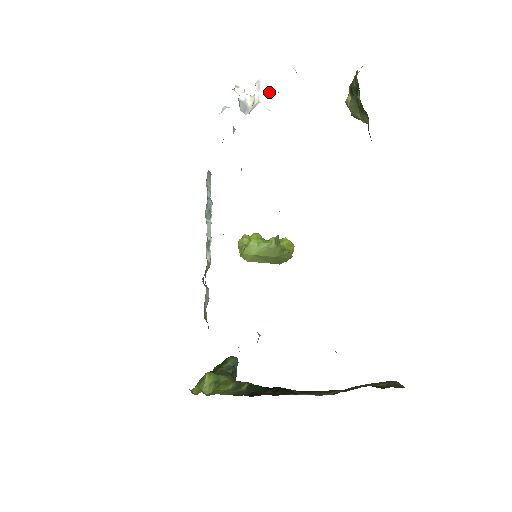
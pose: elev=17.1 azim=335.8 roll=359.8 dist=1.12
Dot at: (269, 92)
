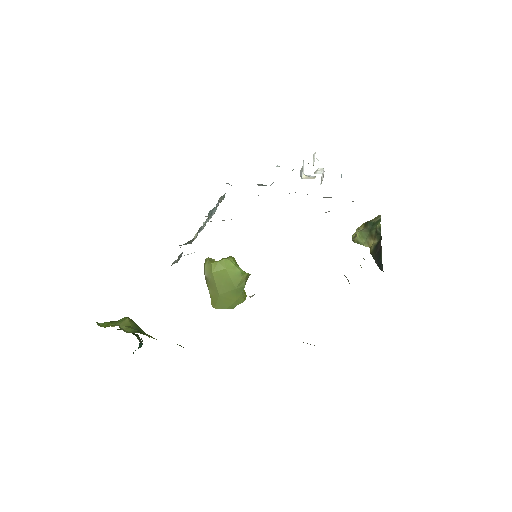
Dot at: occluded
